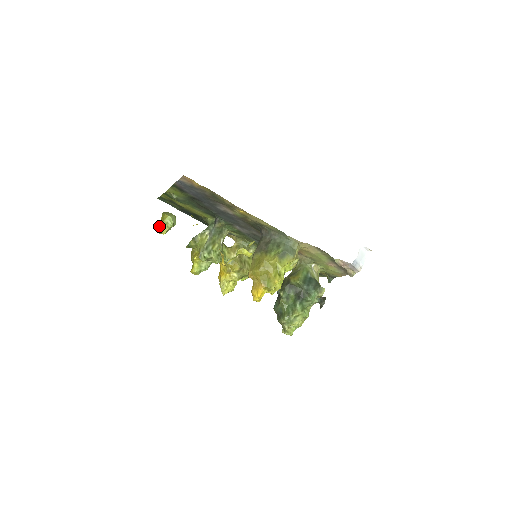
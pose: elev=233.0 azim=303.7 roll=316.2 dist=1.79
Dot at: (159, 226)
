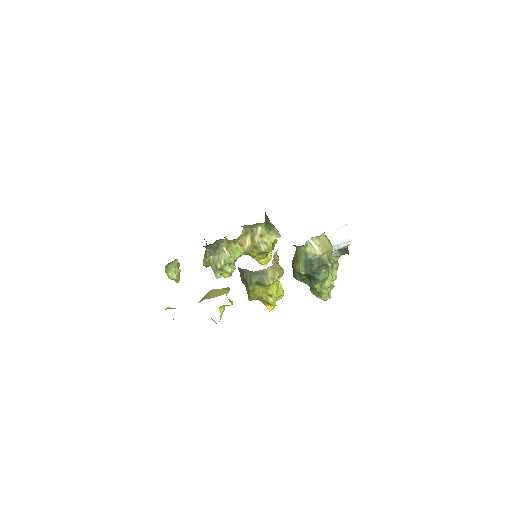
Dot at: occluded
